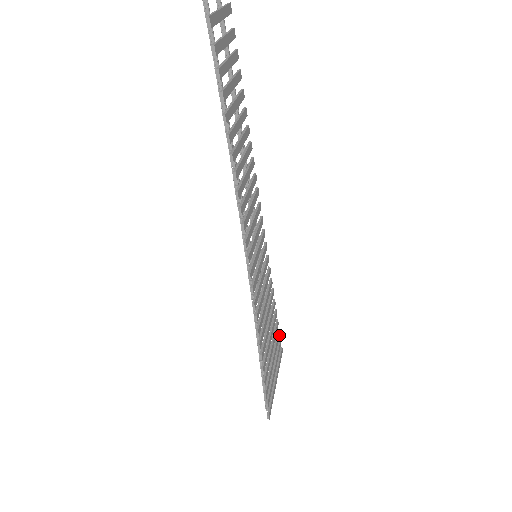
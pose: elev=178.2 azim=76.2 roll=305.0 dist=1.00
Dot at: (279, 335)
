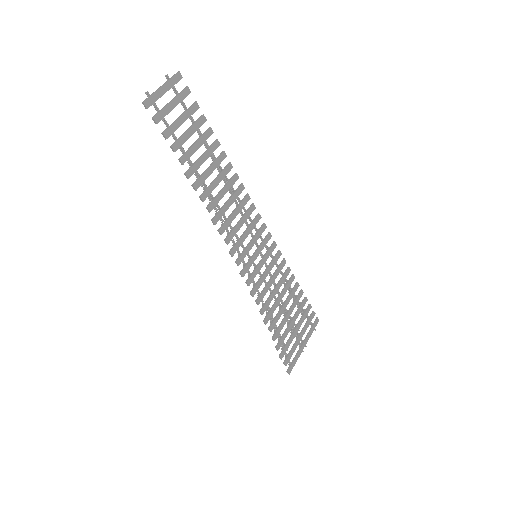
Dot at: occluded
